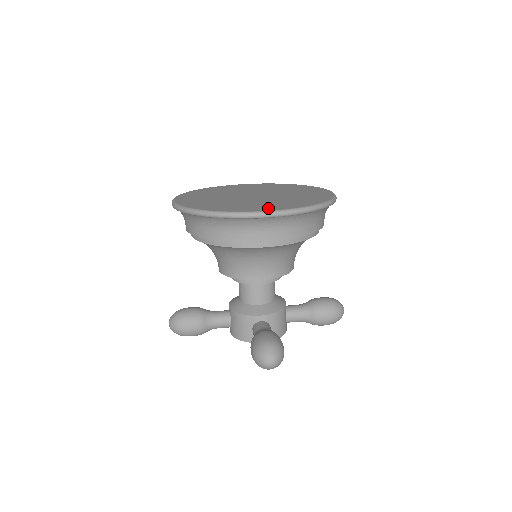
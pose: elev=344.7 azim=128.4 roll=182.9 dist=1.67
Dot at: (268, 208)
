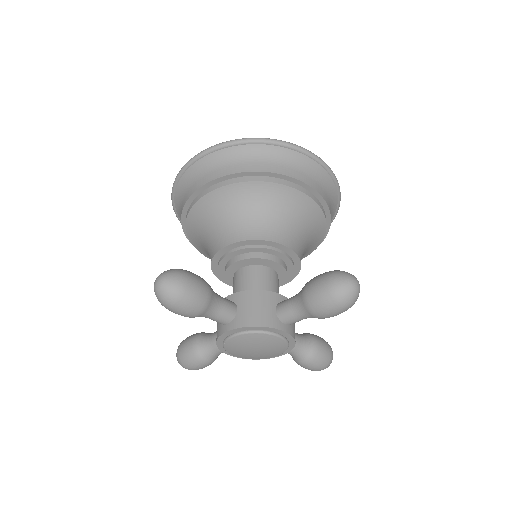
Dot at: occluded
